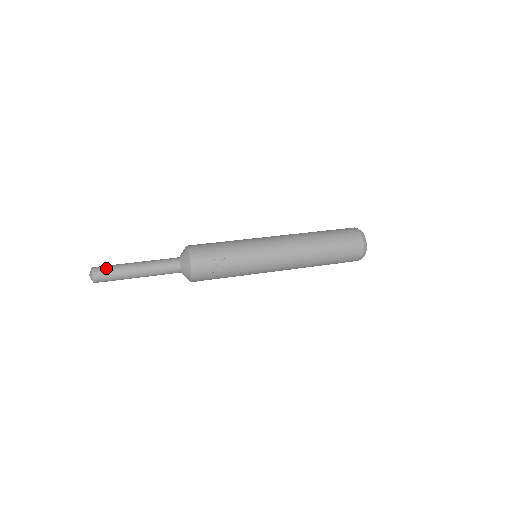
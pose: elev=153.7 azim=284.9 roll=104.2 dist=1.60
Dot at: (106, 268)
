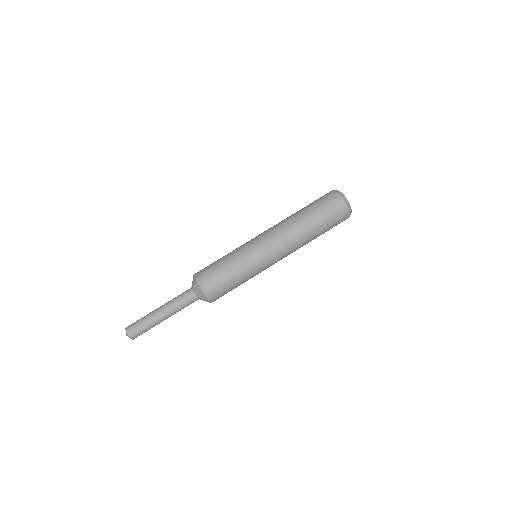
Dot at: (138, 326)
